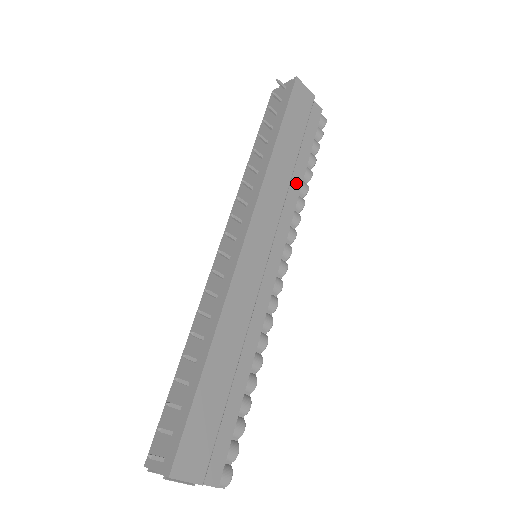
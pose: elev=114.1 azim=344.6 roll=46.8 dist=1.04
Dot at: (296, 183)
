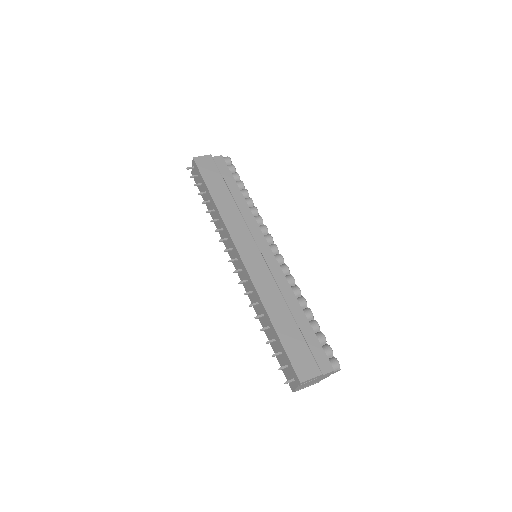
Dot at: (242, 204)
